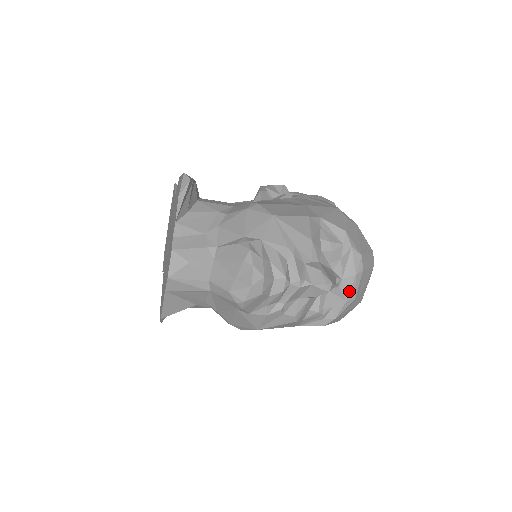
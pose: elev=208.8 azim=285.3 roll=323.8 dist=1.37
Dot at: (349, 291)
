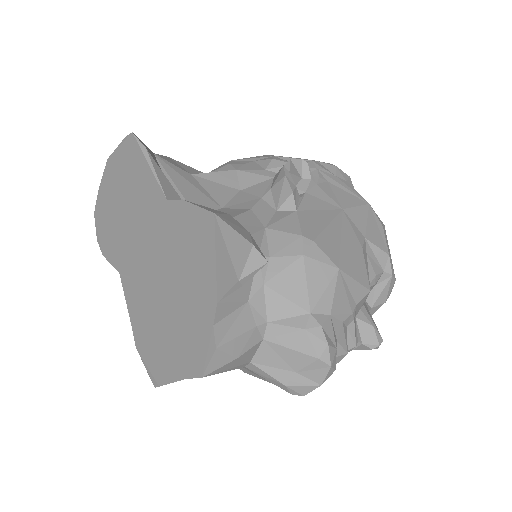
Dot at: (371, 315)
